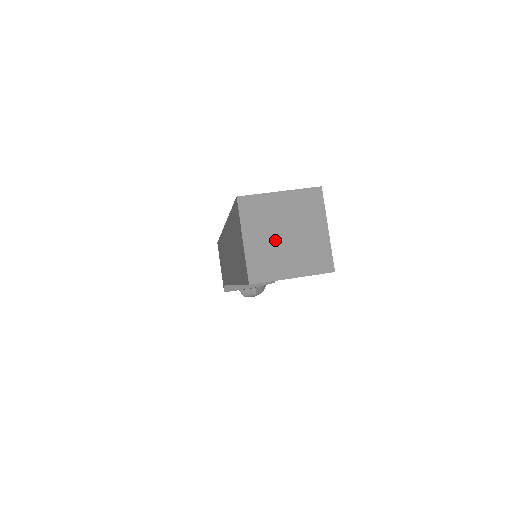
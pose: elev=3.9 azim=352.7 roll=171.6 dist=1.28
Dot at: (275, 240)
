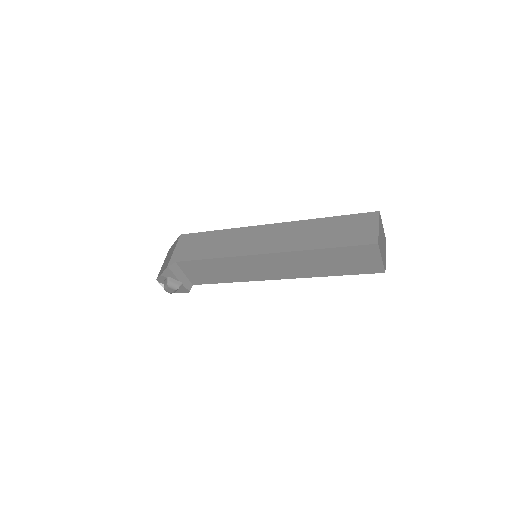
Dot at: (381, 239)
